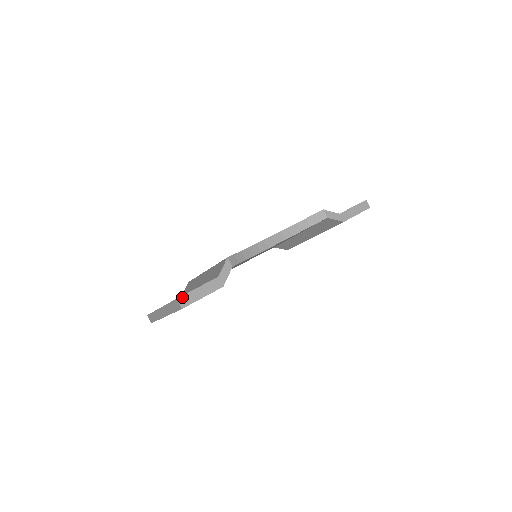
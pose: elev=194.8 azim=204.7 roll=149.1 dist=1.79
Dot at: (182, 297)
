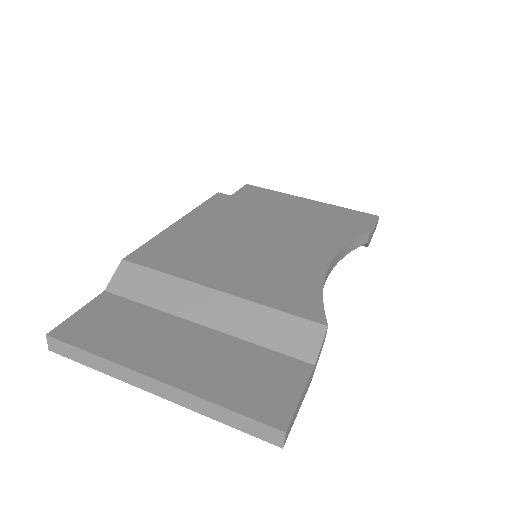
Dot at: (289, 426)
